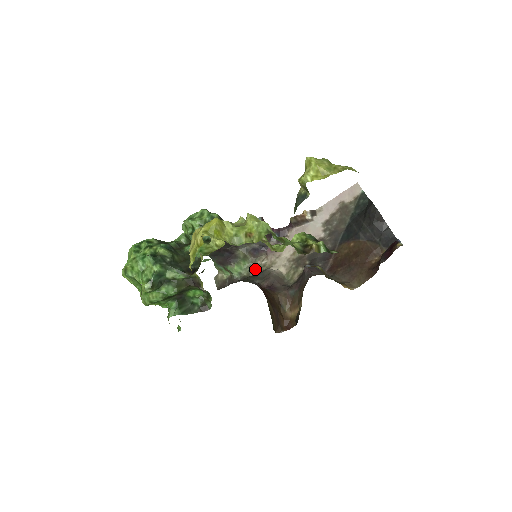
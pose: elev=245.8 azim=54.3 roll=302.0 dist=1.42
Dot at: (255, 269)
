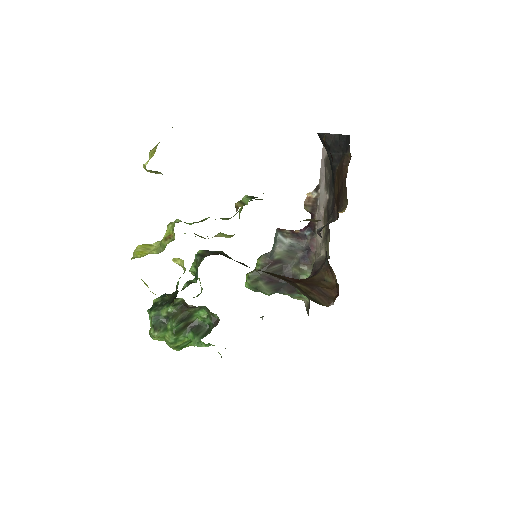
Dot at: occluded
